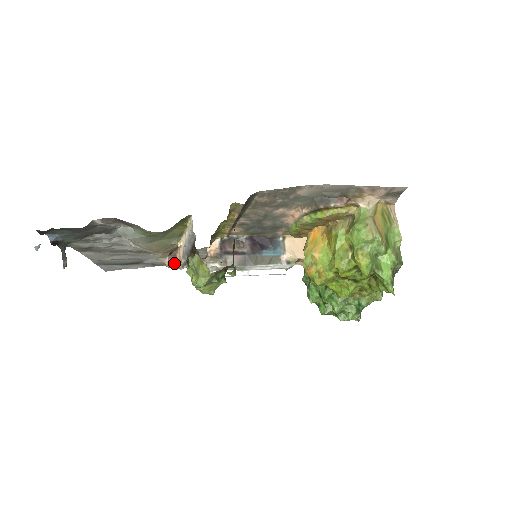
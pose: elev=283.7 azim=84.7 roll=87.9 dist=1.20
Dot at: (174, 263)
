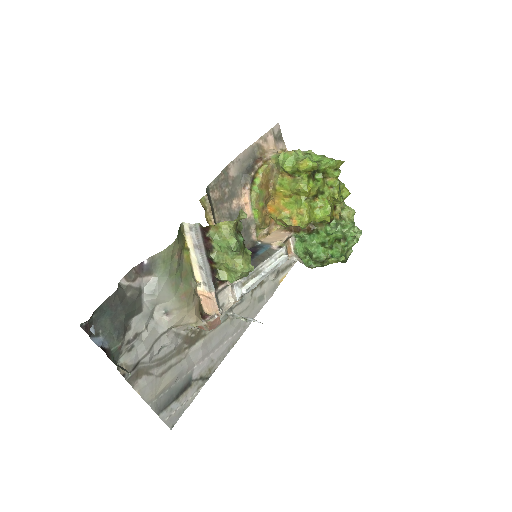
Dot at: (211, 318)
